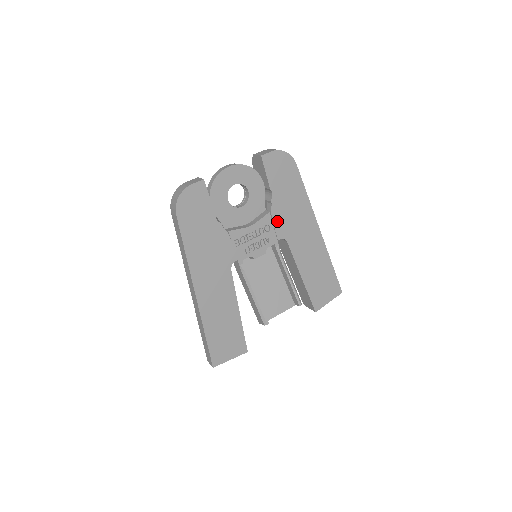
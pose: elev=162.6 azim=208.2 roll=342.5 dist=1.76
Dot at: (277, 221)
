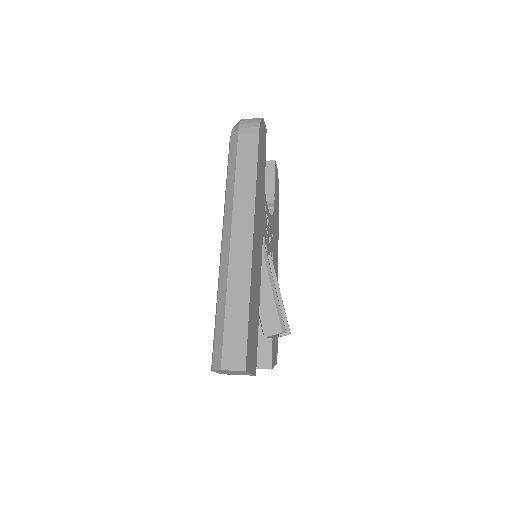
Dot at: (273, 230)
